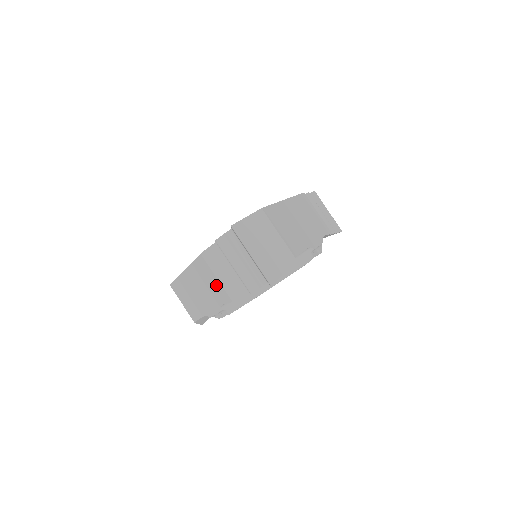
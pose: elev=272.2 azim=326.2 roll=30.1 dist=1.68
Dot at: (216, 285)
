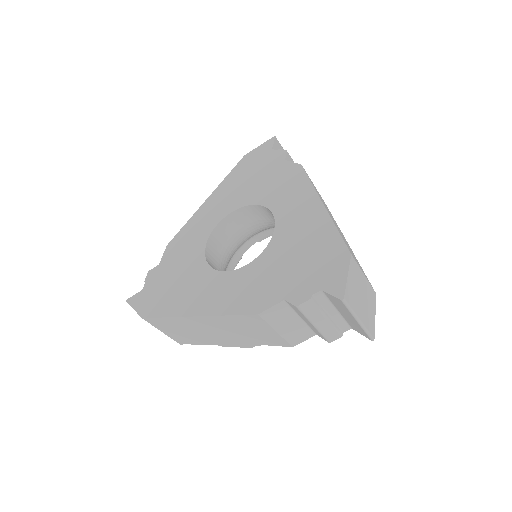
Dot at: (268, 335)
